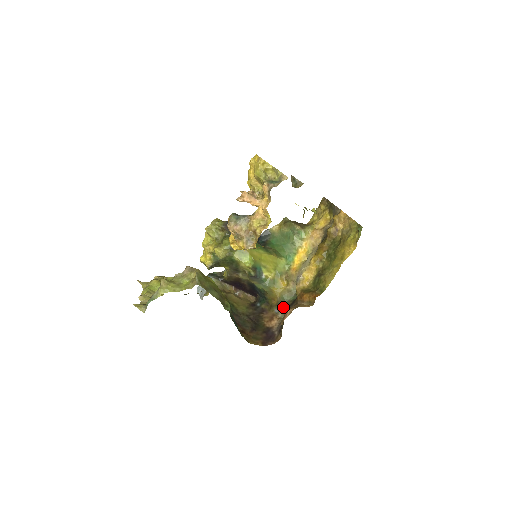
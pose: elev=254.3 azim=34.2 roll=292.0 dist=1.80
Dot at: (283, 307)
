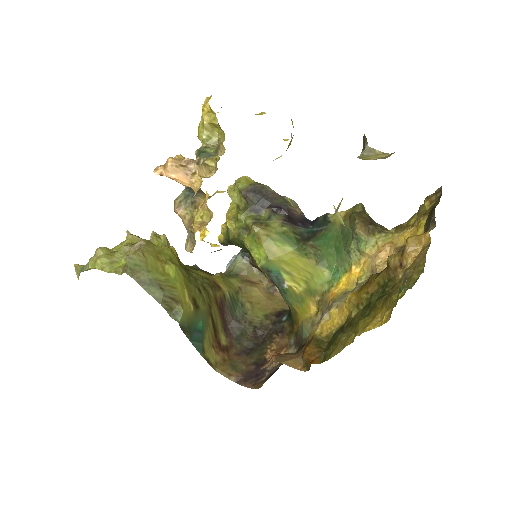
Dot at: (299, 342)
